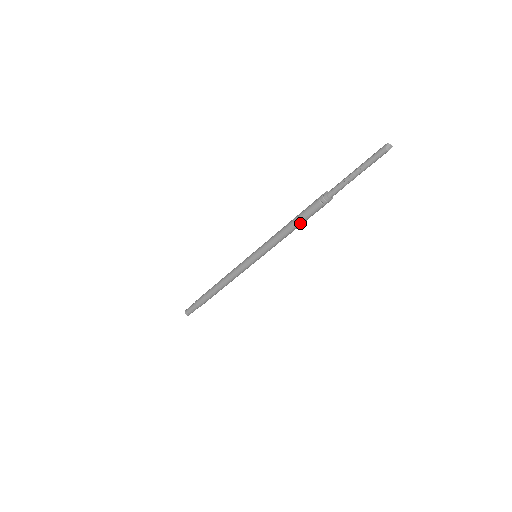
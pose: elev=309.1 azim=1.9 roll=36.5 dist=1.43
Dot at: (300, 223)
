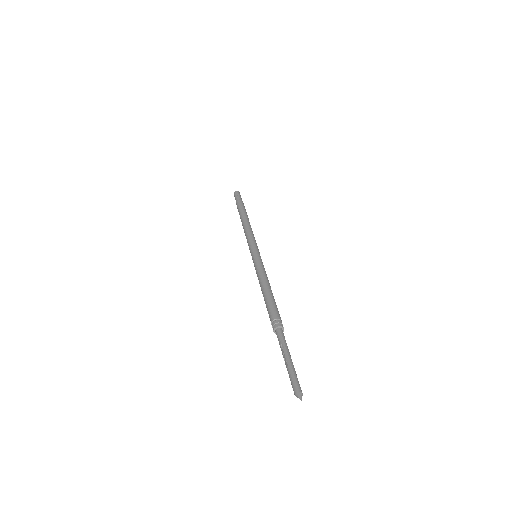
Dot at: (265, 302)
